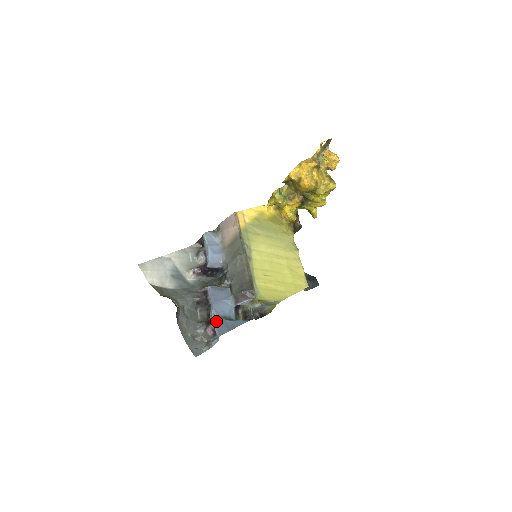
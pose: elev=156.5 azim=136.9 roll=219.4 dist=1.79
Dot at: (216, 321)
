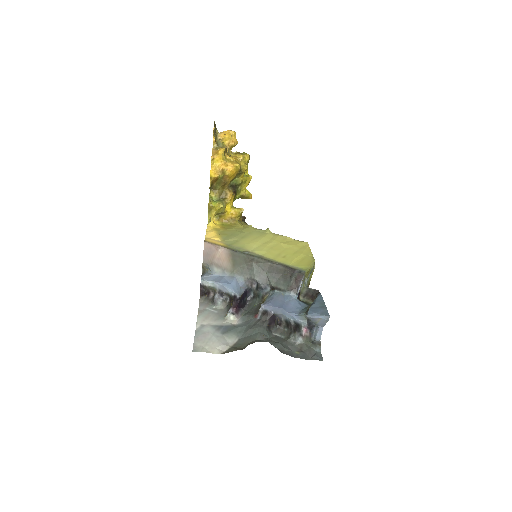
Dot at: (309, 313)
